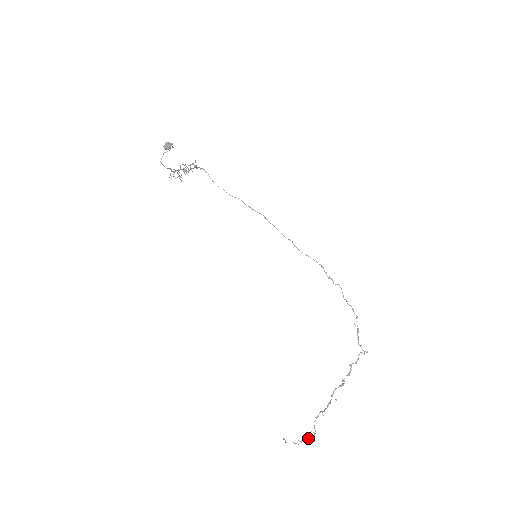
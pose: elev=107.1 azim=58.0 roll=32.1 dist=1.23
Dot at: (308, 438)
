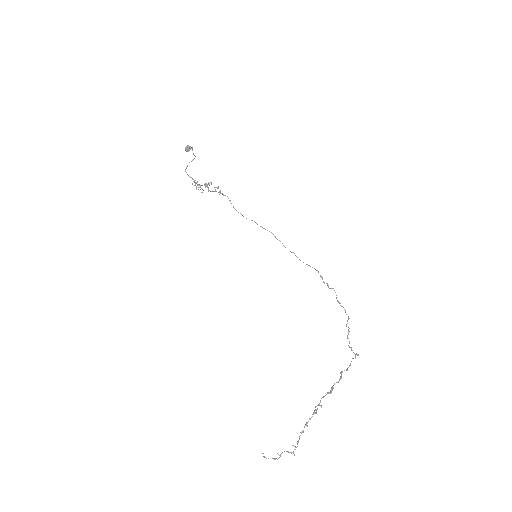
Dot at: (288, 451)
